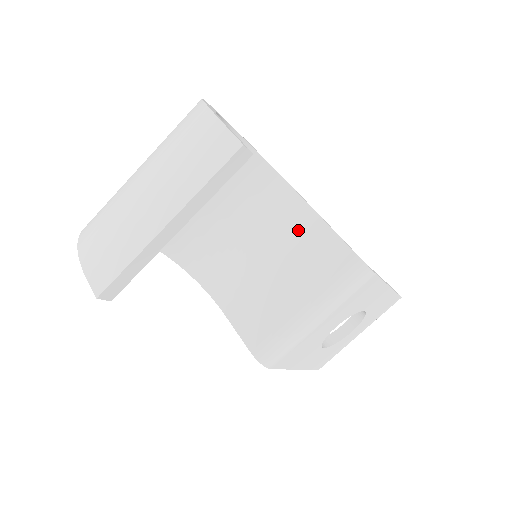
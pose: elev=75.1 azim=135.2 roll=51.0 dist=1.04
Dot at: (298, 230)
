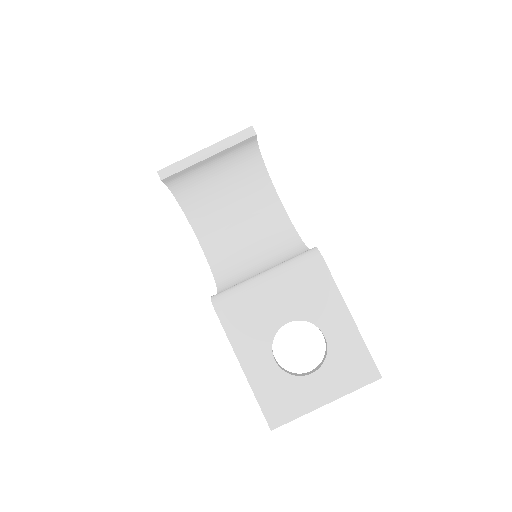
Dot at: occluded
